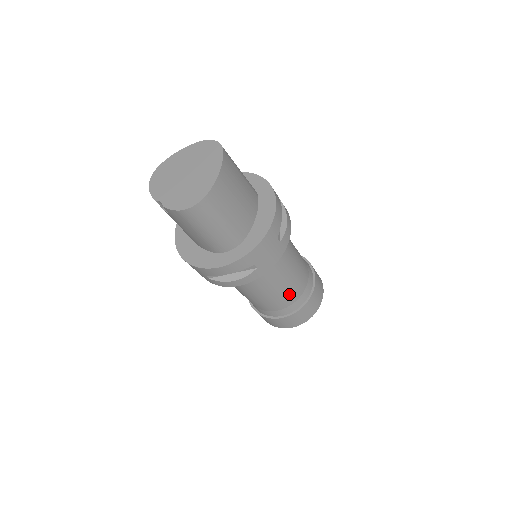
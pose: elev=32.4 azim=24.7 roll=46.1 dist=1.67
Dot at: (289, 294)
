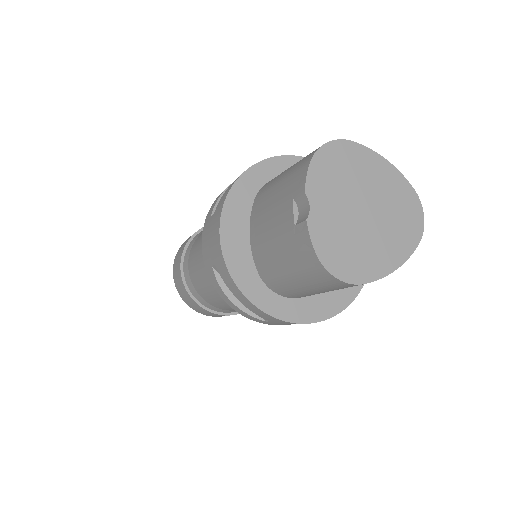
Dot at: occluded
